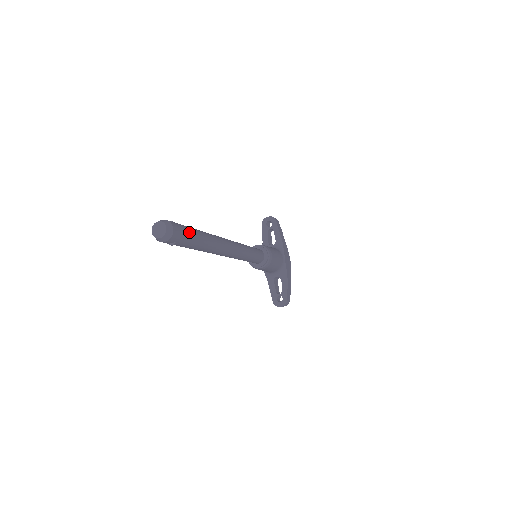
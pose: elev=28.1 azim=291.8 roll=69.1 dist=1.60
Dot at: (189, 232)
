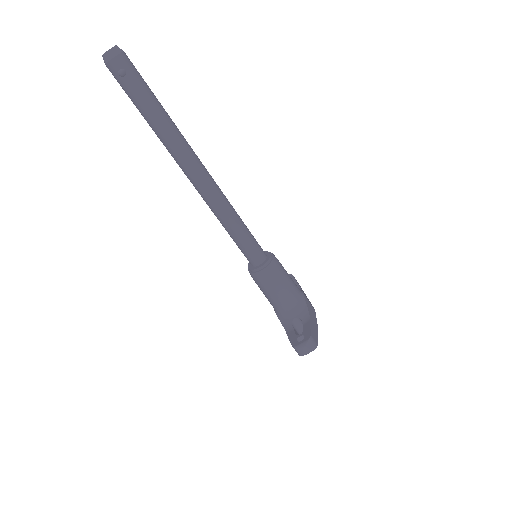
Dot at: (145, 82)
